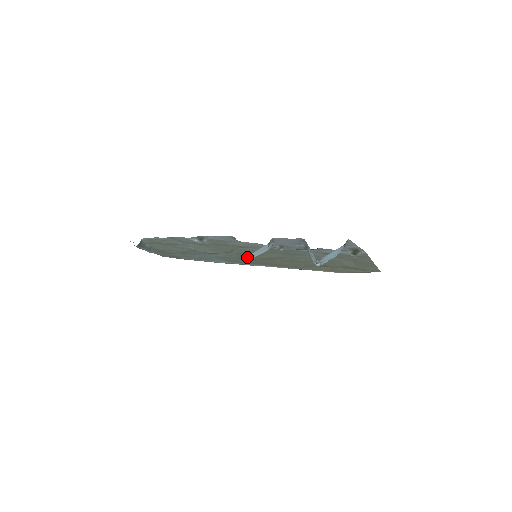
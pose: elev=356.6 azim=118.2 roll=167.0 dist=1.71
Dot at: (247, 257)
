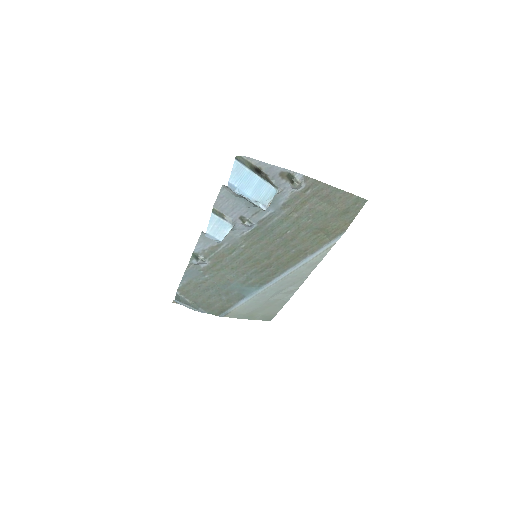
Dot at: (207, 235)
